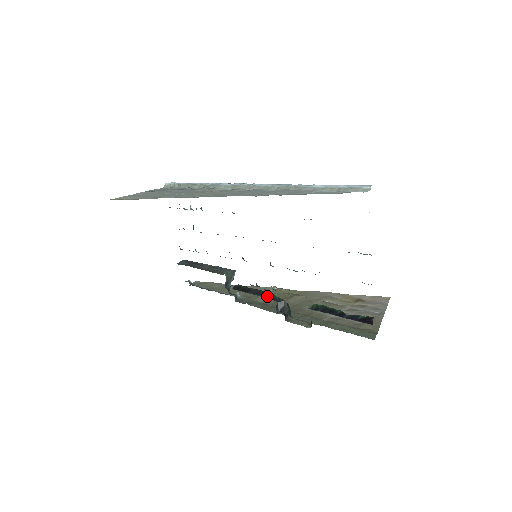
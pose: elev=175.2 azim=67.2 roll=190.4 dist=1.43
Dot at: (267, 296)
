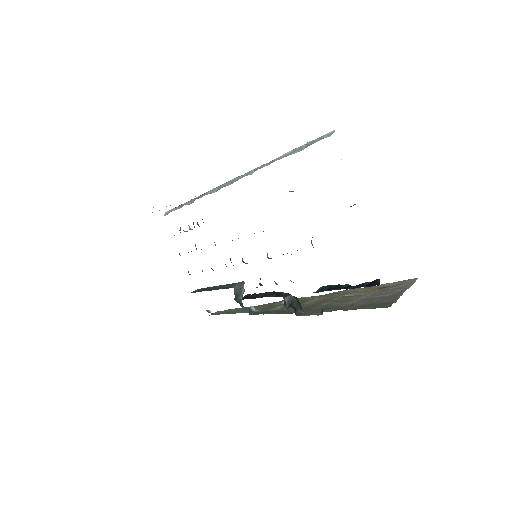
Dot at: (274, 295)
